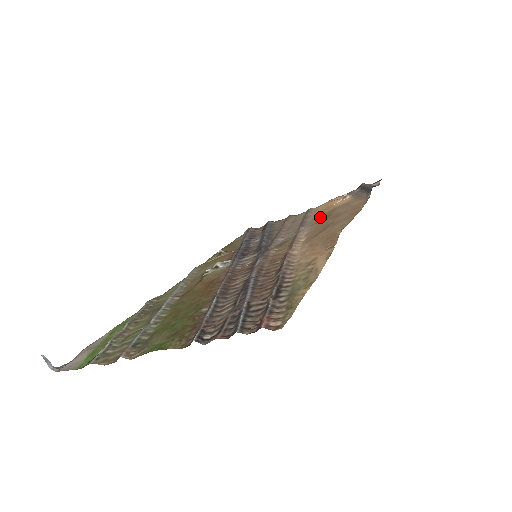
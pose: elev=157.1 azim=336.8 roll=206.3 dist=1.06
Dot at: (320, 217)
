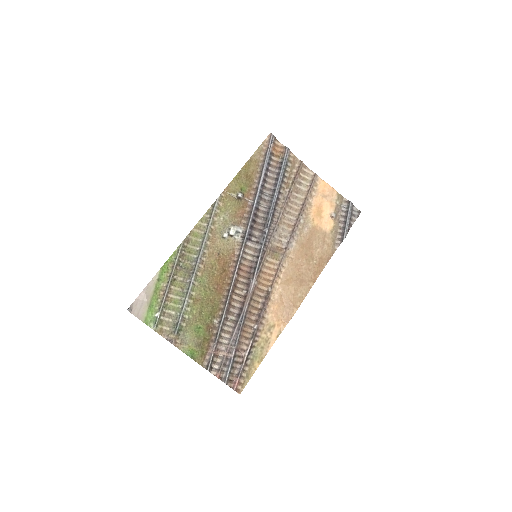
Dot at: (308, 229)
